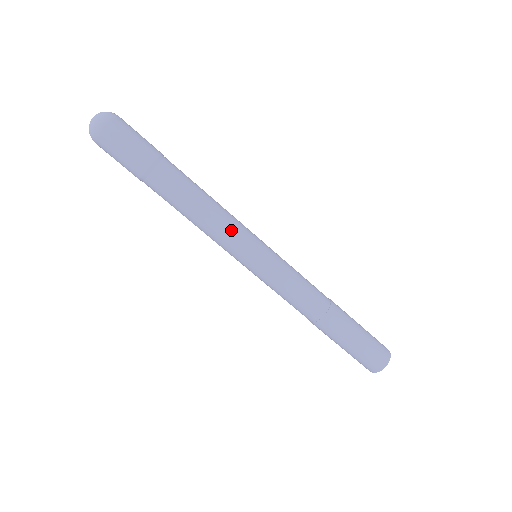
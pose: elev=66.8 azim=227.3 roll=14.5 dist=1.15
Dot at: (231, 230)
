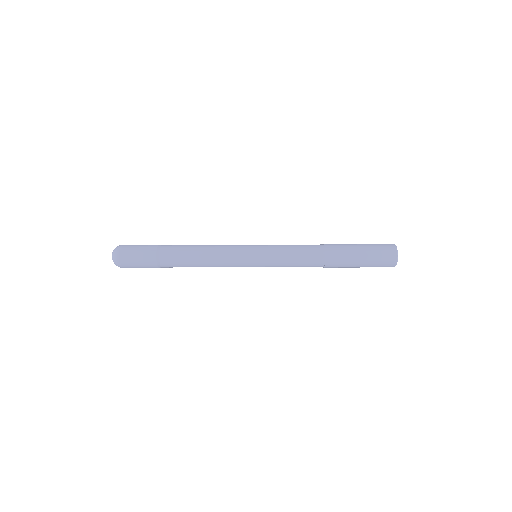
Dot at: (226, 263)
